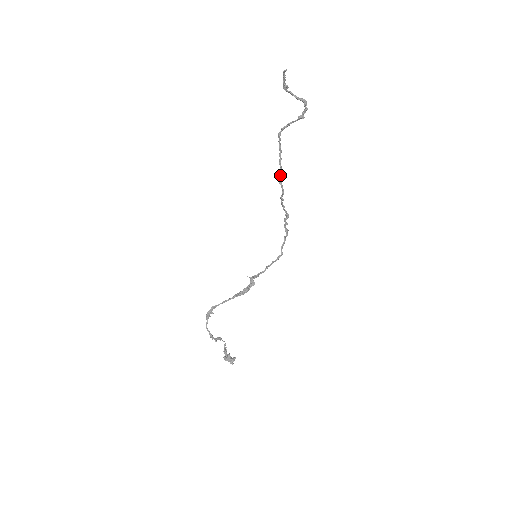
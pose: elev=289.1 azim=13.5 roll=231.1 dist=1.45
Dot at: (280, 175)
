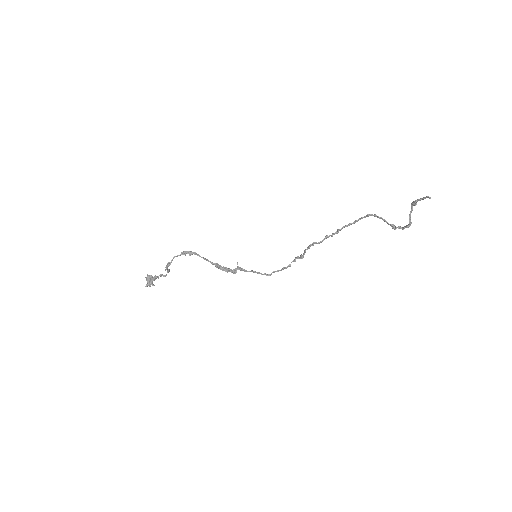
Dot at: (334, 233)
